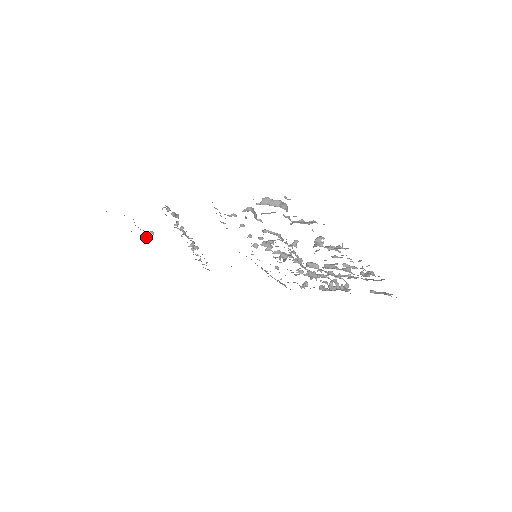
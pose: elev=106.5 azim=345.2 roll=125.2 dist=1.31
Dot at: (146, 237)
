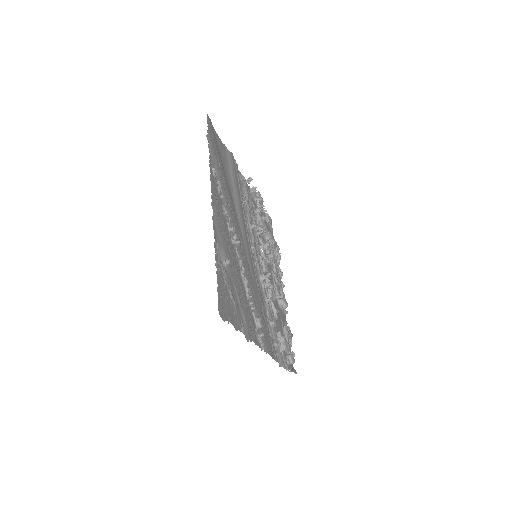
Dot at: (219, 253)
